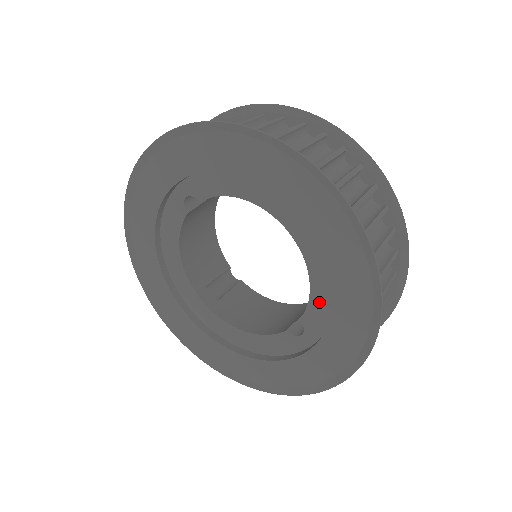
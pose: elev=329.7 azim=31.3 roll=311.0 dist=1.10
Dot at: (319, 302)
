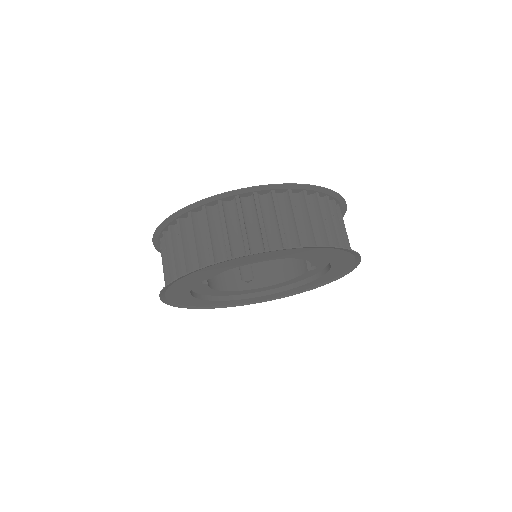
Dot at: (316, 260)
